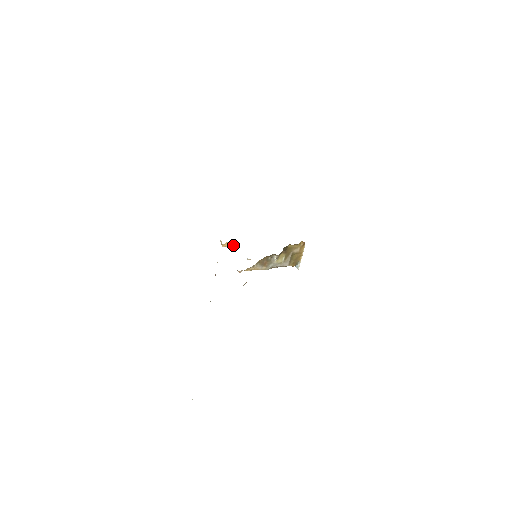
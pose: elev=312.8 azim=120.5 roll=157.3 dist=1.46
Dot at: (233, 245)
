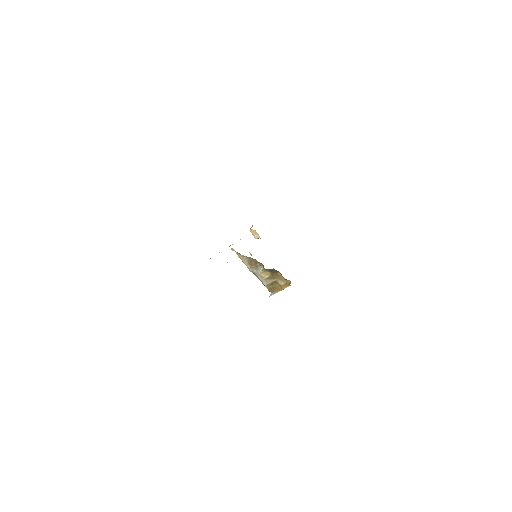
Dot at: (257, 237)
